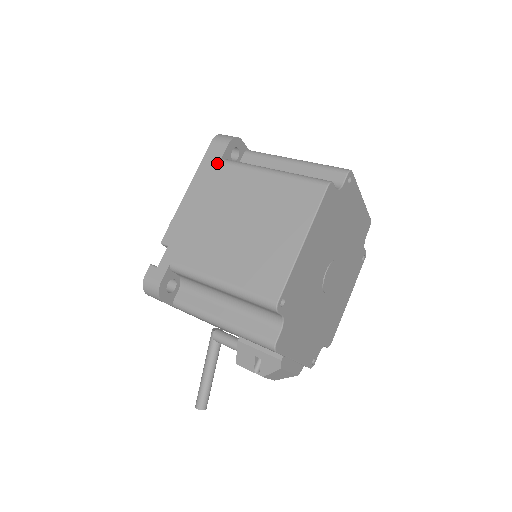
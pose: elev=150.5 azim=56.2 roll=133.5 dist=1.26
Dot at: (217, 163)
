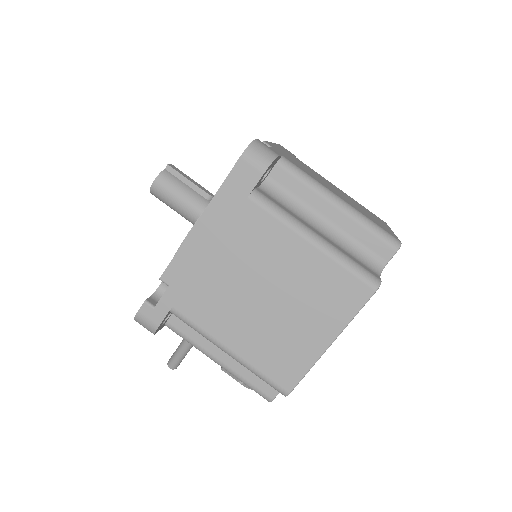
Dot at: (244, 198)
